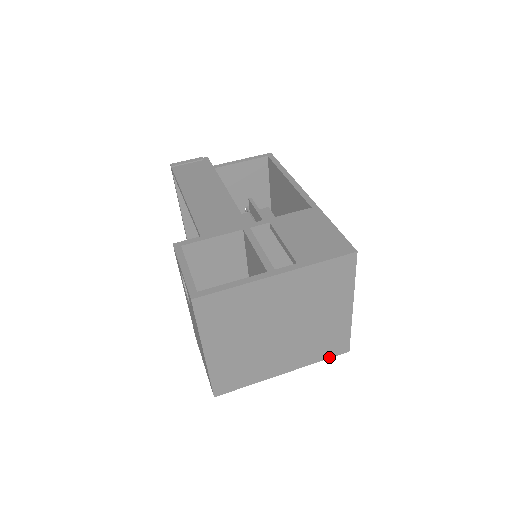
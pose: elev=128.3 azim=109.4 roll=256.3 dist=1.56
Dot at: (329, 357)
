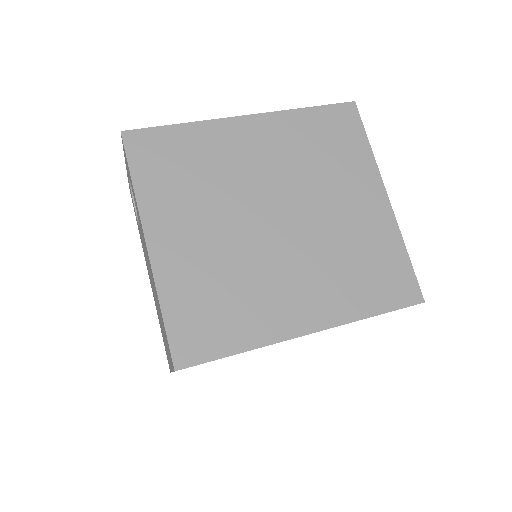
Dot at: (389, 309)
